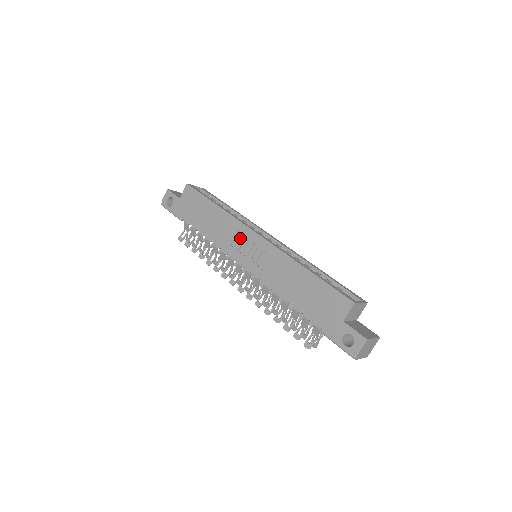
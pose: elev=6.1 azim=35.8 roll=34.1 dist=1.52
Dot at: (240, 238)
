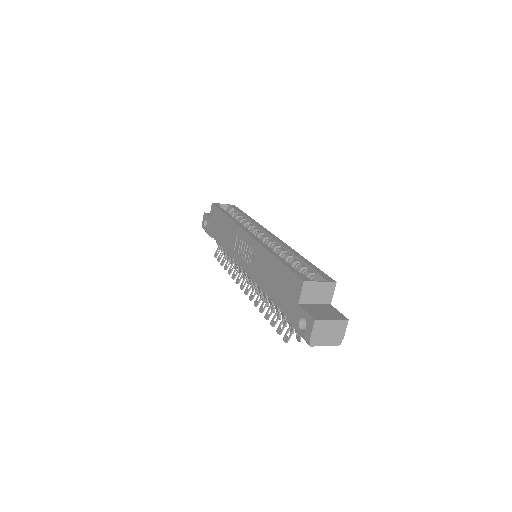
Dot at: (238, 241)
